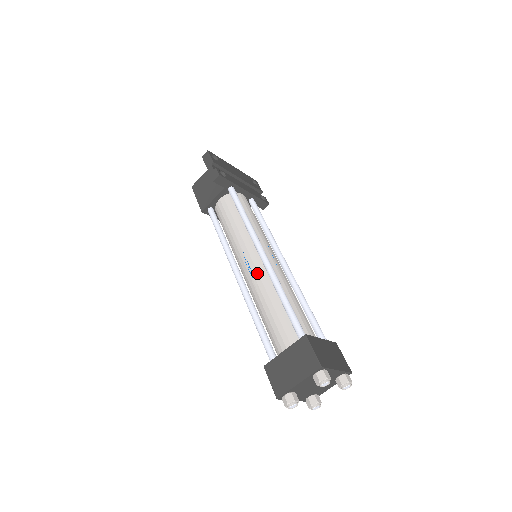
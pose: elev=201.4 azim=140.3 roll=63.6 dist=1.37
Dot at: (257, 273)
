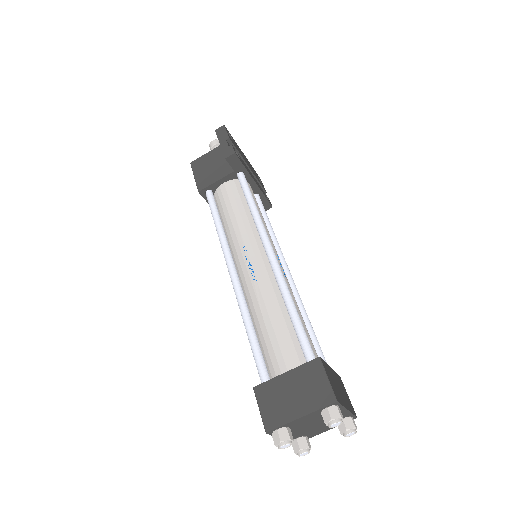
Dot at: (260, 273)
